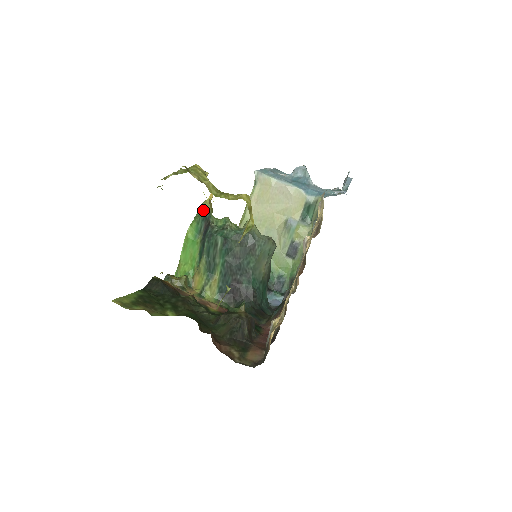
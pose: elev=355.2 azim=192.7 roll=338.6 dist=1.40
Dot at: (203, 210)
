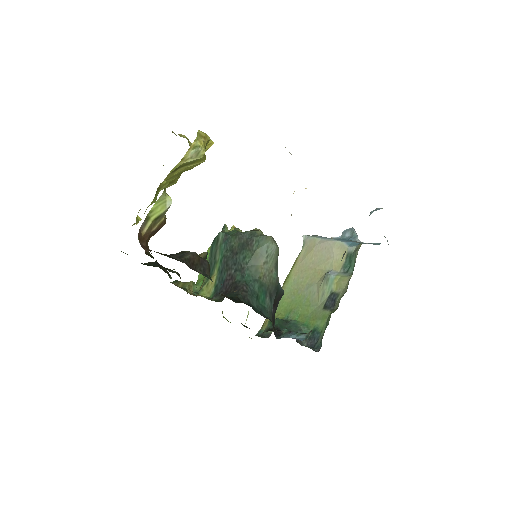
Dot at: occluded
